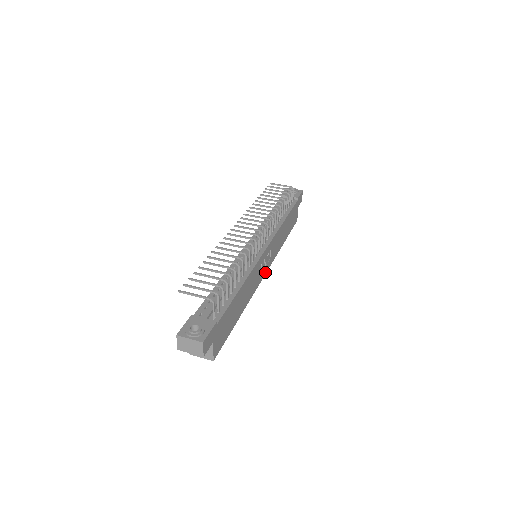
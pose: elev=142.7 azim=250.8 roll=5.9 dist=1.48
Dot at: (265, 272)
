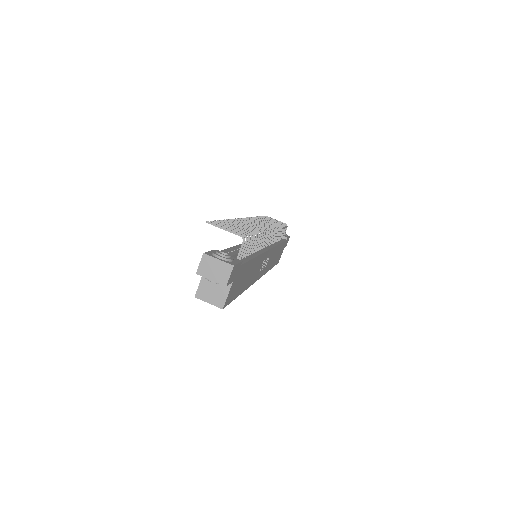
Dot at: (259, 276)
